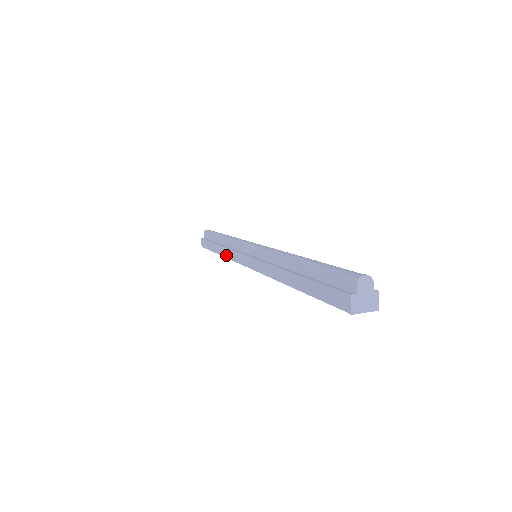
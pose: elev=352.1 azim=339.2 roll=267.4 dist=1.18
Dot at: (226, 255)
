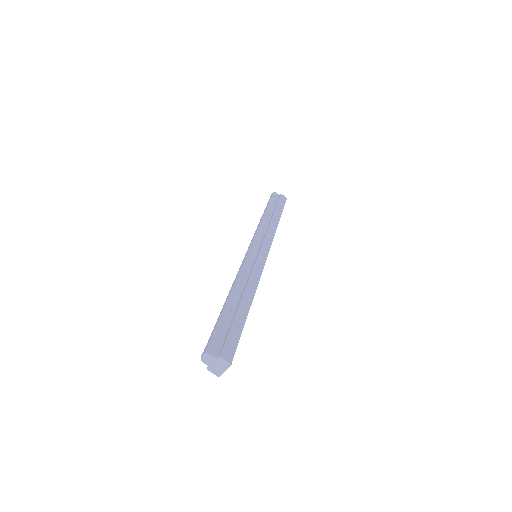
Dot at: occluded
